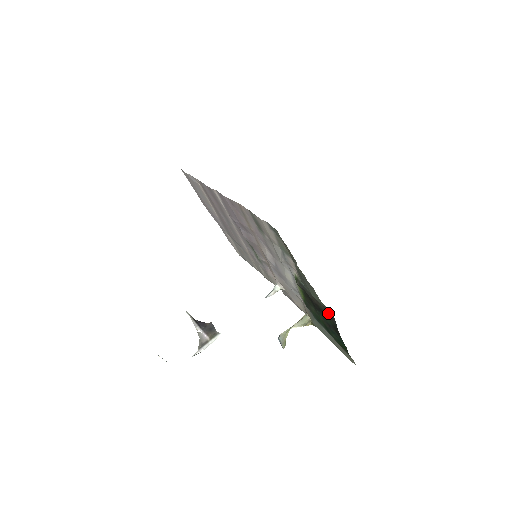
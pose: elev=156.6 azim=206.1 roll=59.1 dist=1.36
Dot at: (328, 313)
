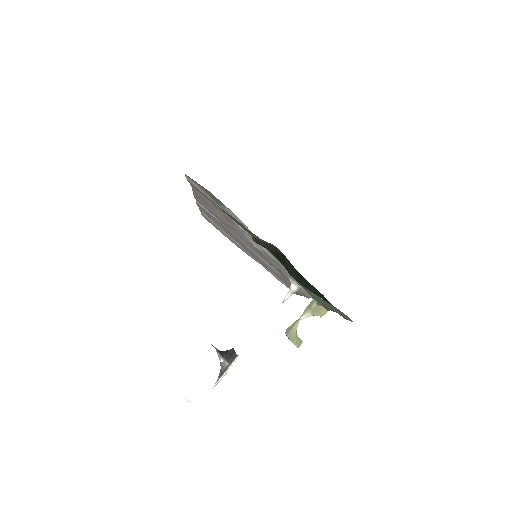
Dot at: (279, 253)
